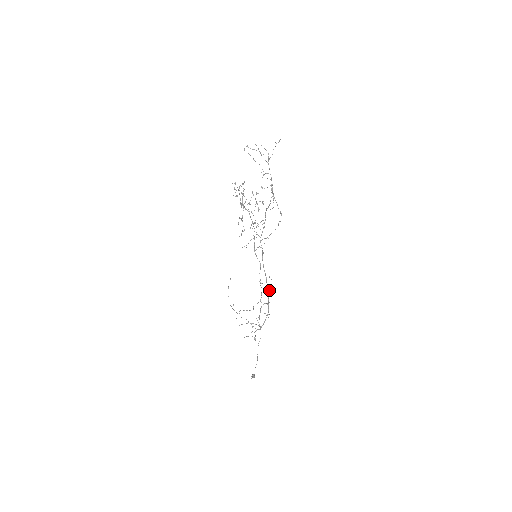
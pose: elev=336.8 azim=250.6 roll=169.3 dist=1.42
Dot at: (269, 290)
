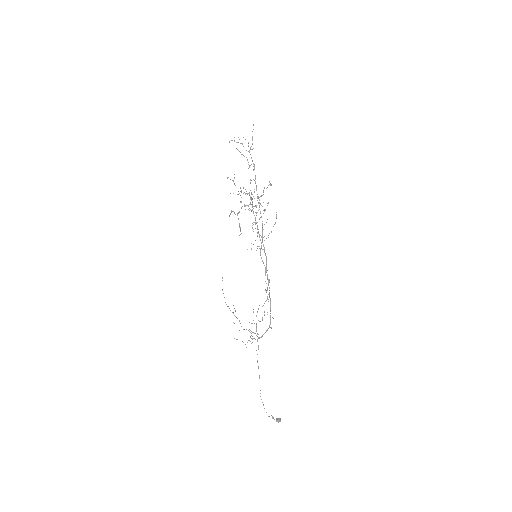
Dot at: (268, 294)
